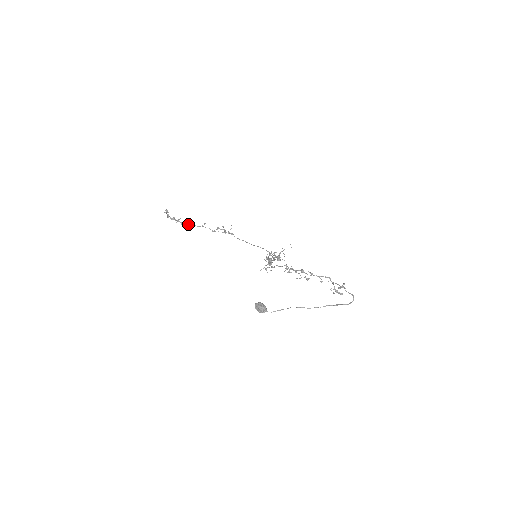
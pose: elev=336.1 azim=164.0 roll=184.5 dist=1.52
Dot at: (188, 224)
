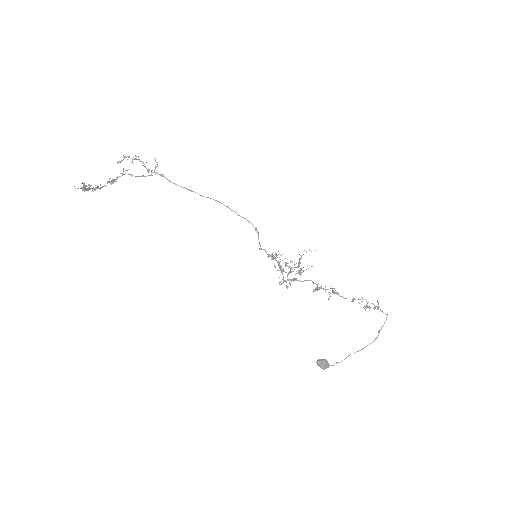
Dot at: occluded
